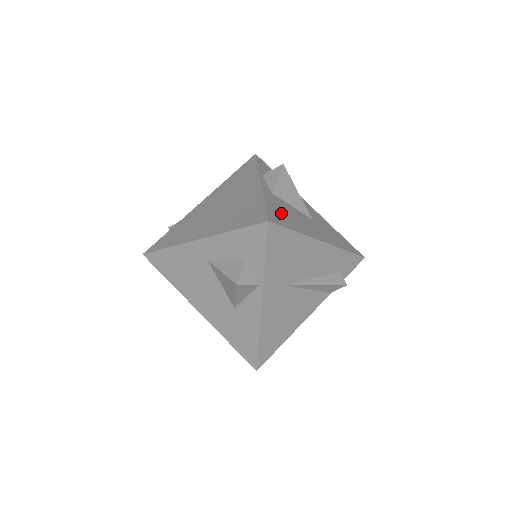
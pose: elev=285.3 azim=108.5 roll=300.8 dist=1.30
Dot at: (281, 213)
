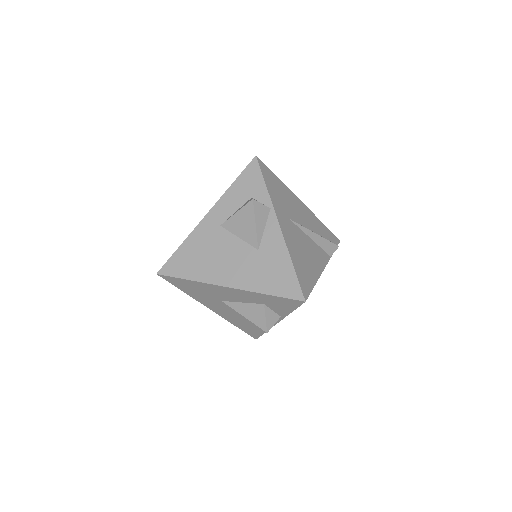
Dot at: occluded
